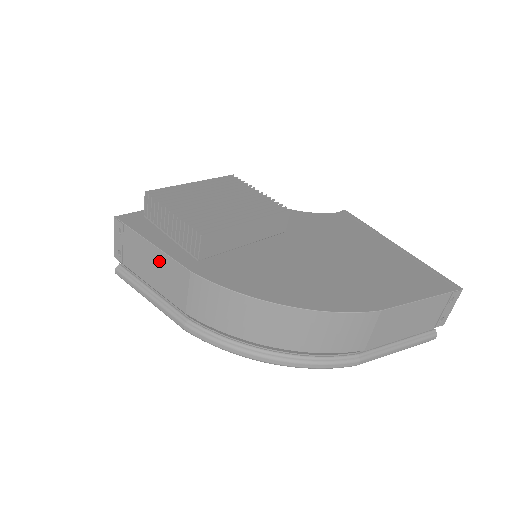
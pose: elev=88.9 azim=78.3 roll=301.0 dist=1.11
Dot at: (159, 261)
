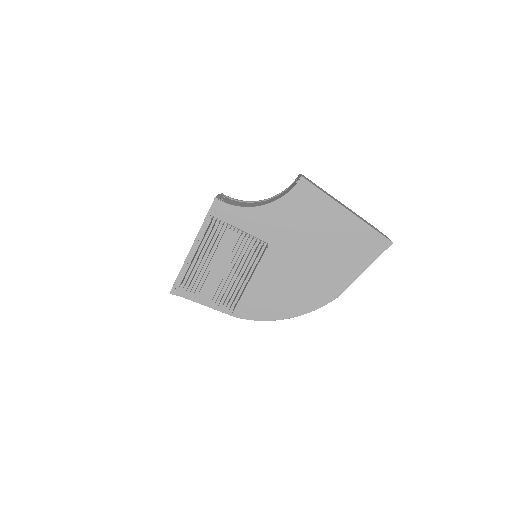
Dot at: occluded
